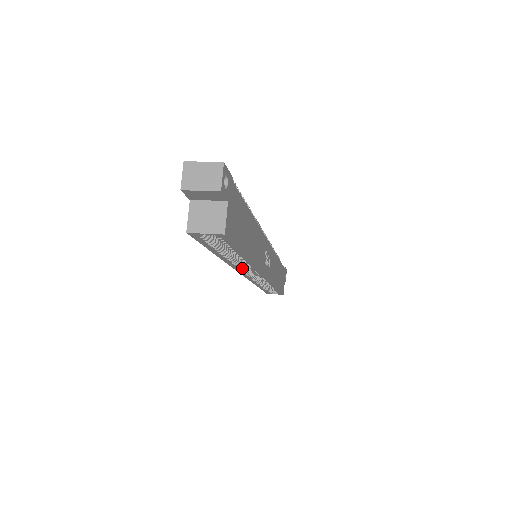
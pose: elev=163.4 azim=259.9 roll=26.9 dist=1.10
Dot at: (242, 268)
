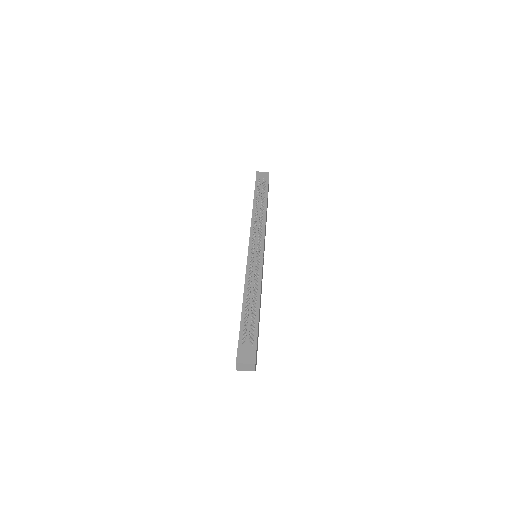
Dot at: occluded
